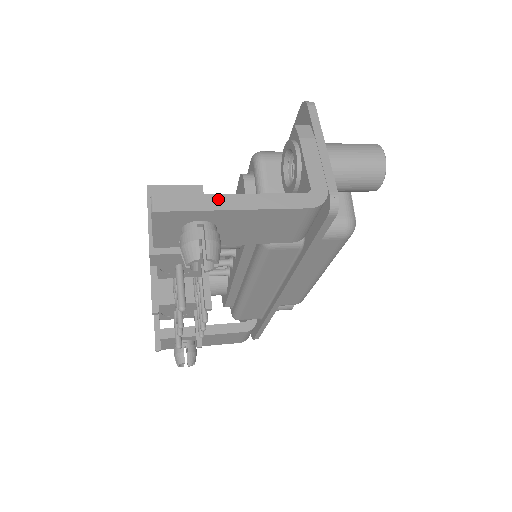
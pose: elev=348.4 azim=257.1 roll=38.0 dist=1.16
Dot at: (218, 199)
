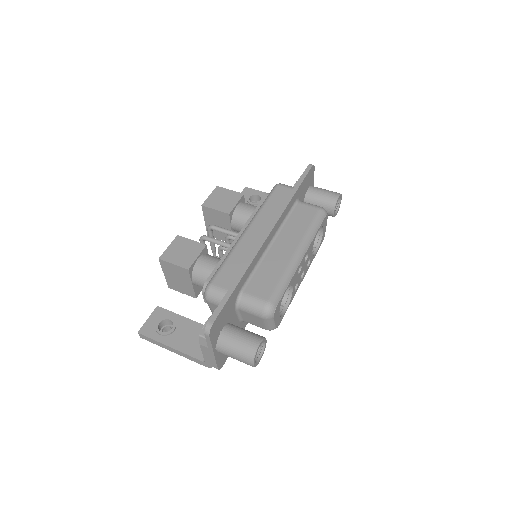
Dot at: (164, 346)
